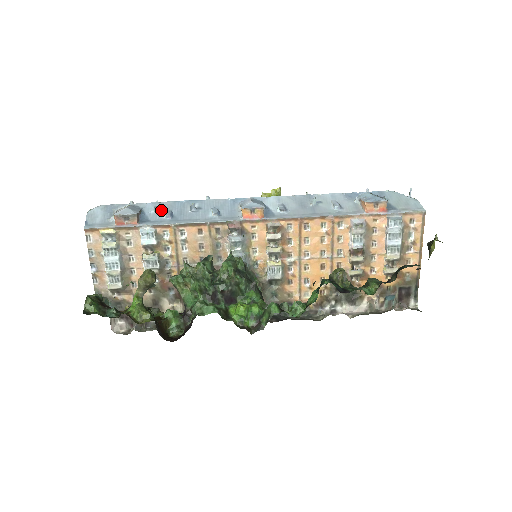
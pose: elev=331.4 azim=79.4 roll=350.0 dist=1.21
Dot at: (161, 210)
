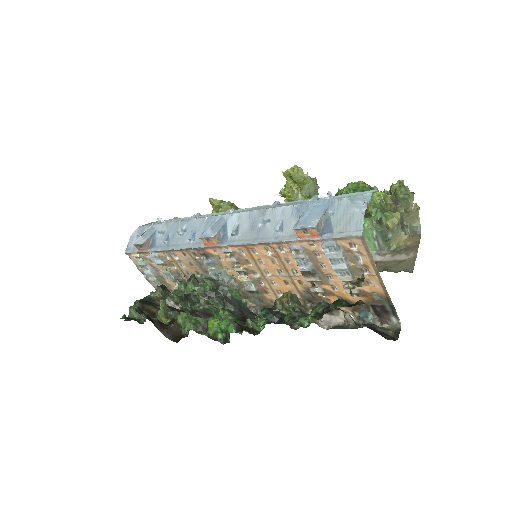
Dot at: (164, 233)
